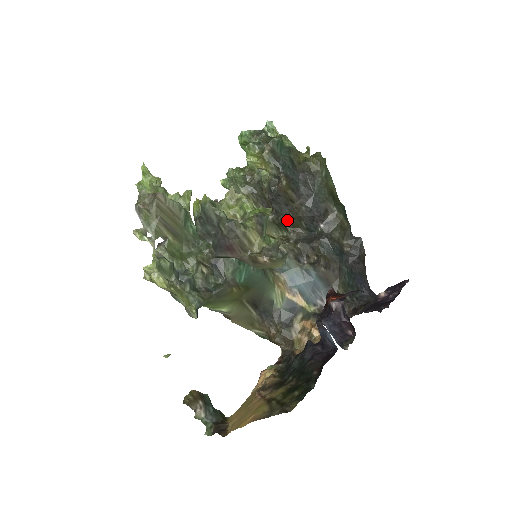
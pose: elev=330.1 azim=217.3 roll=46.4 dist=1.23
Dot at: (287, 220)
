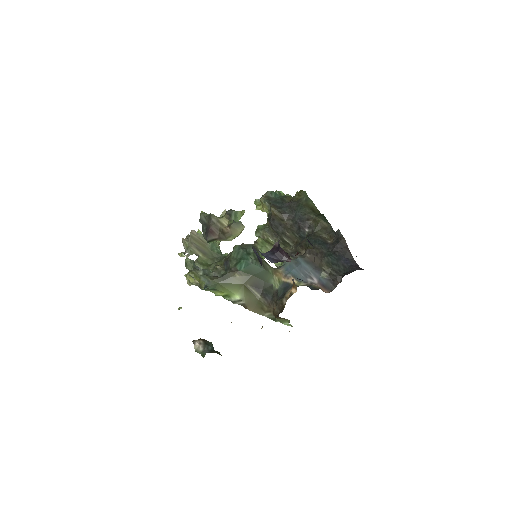
Dot at: (285, 236)
